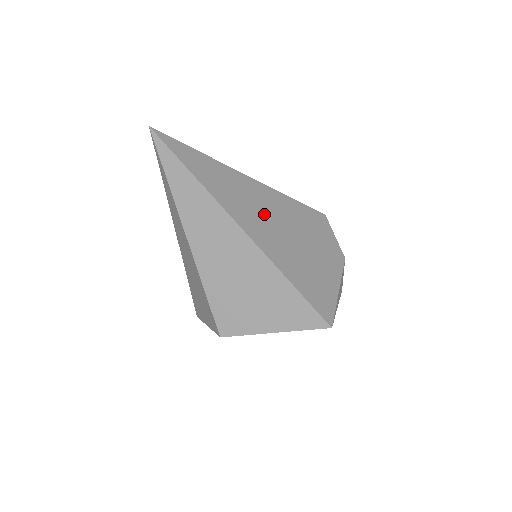
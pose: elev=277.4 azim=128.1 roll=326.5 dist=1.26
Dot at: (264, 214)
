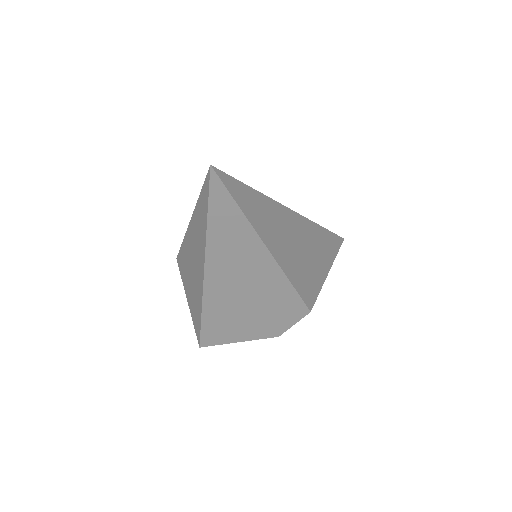
Dot at: (242, 279)
